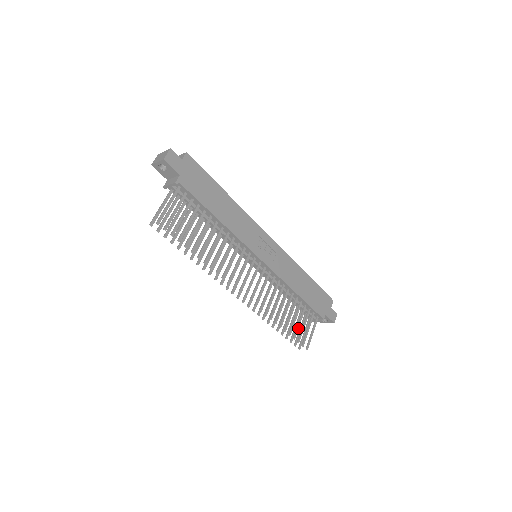
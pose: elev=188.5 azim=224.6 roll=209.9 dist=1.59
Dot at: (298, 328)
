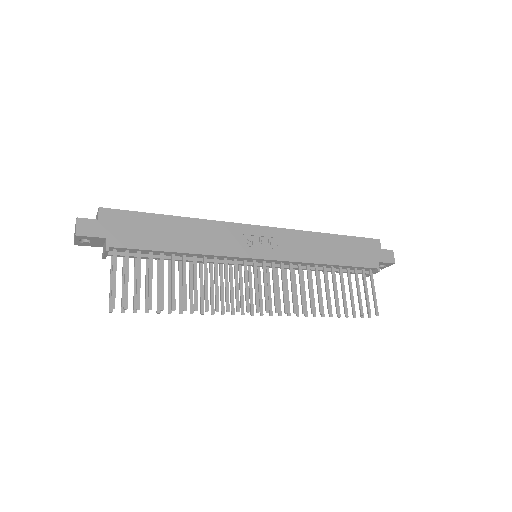
Dot at: (353, 299)
